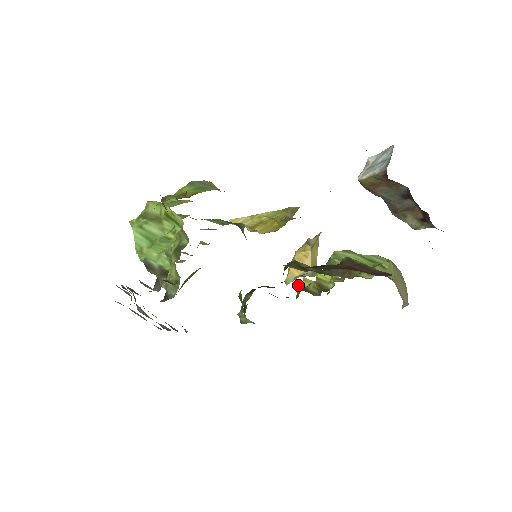
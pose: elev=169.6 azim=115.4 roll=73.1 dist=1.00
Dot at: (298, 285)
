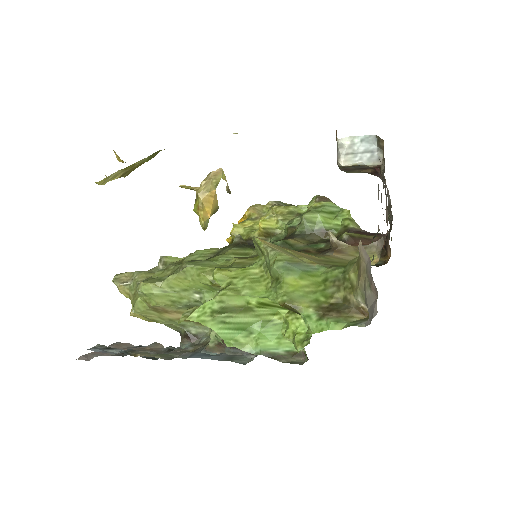
Dot at: (232, 233)
